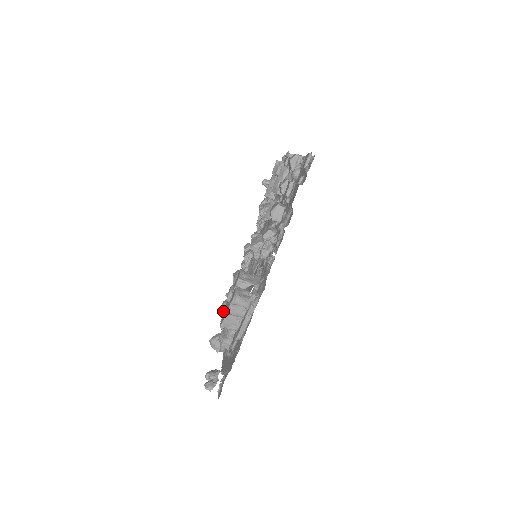
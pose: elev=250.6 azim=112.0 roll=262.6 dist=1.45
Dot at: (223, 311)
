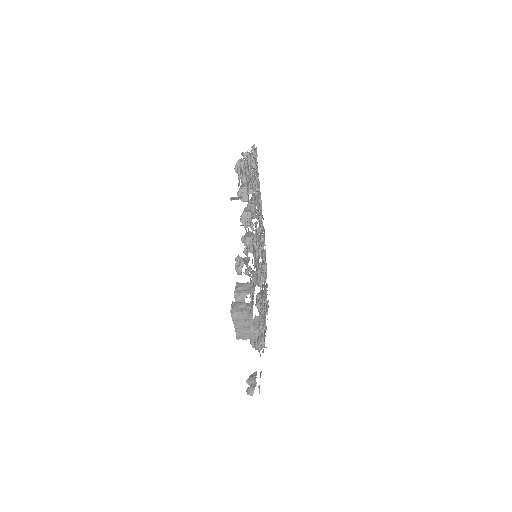
Dot at: occluded
